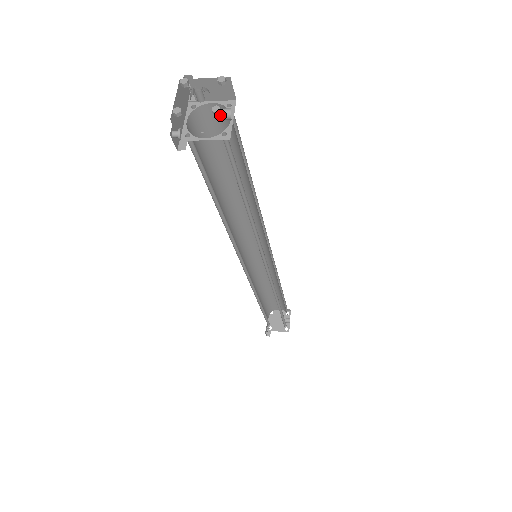
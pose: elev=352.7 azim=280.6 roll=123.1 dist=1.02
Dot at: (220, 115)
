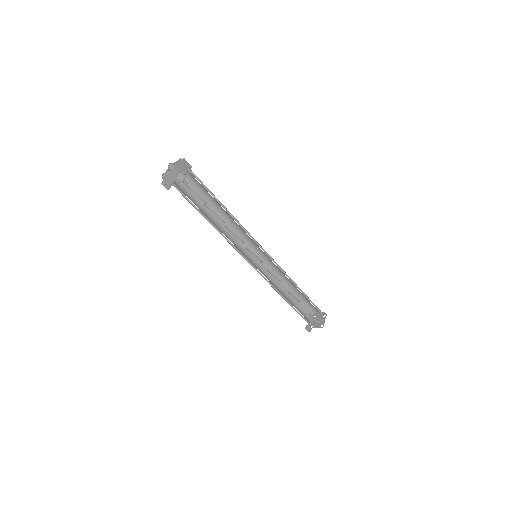
Dot at: (191, 175)
